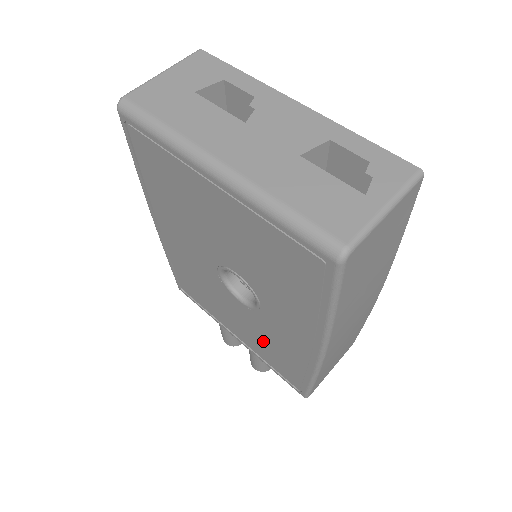
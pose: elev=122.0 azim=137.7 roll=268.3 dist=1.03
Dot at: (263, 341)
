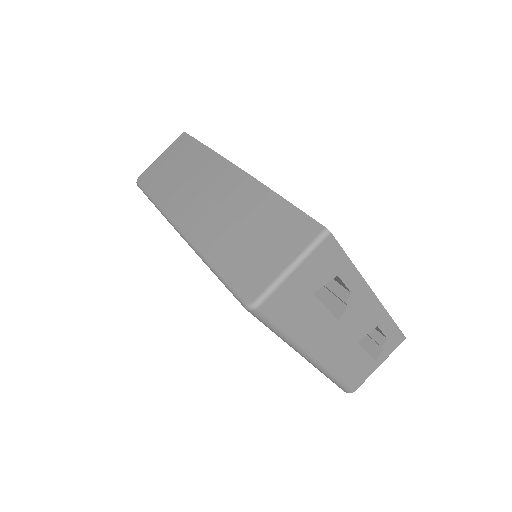
Dot at: occluded
